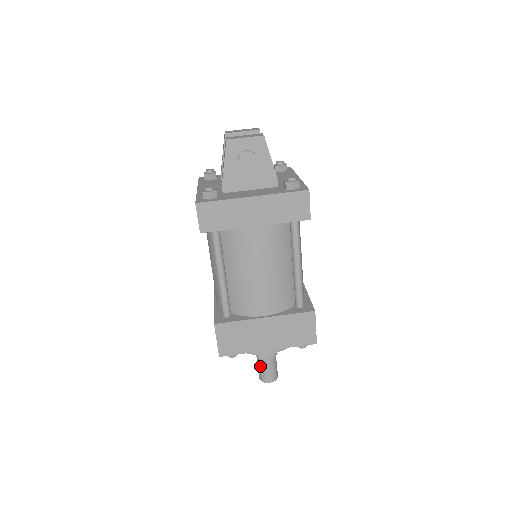
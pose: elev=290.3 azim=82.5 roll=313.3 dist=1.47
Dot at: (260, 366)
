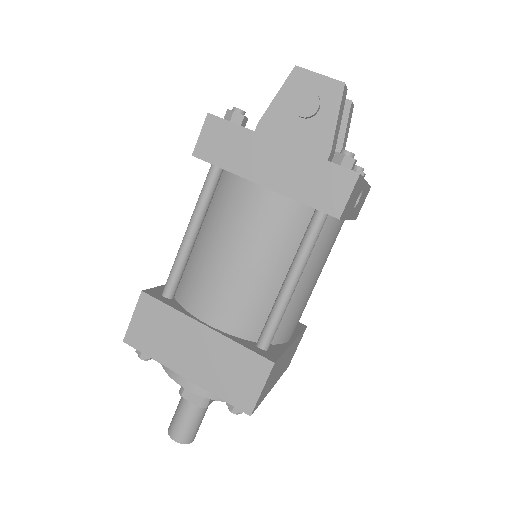
Dot at: (177, 409)
